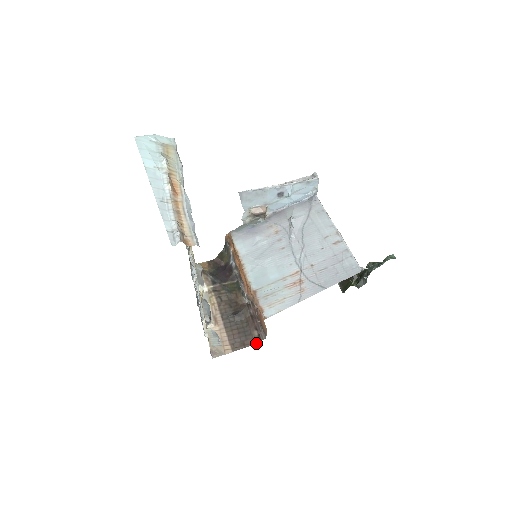
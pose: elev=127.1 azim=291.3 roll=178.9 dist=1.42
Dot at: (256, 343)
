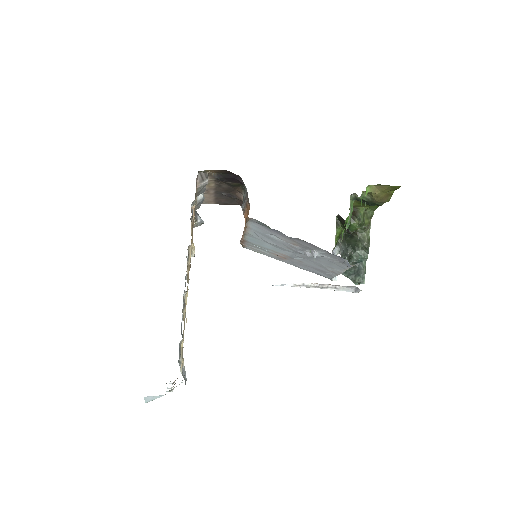
Dot at: occluded
